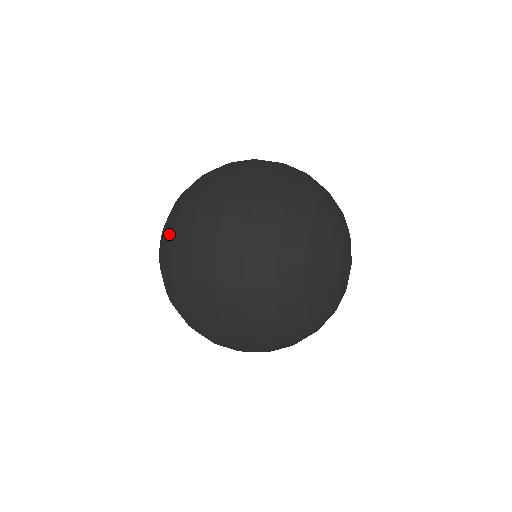
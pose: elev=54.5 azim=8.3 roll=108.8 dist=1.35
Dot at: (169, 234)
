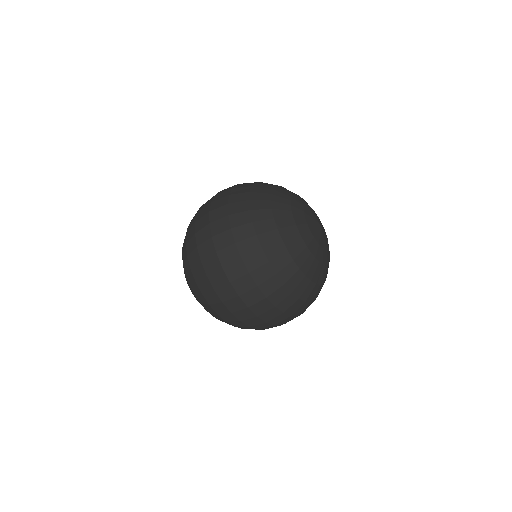
Dot at: (191, 281)
